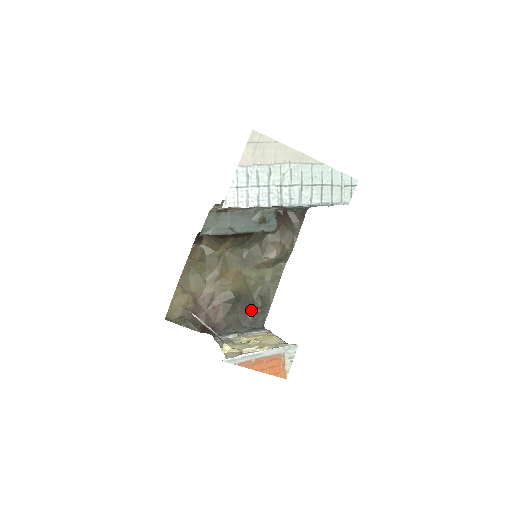
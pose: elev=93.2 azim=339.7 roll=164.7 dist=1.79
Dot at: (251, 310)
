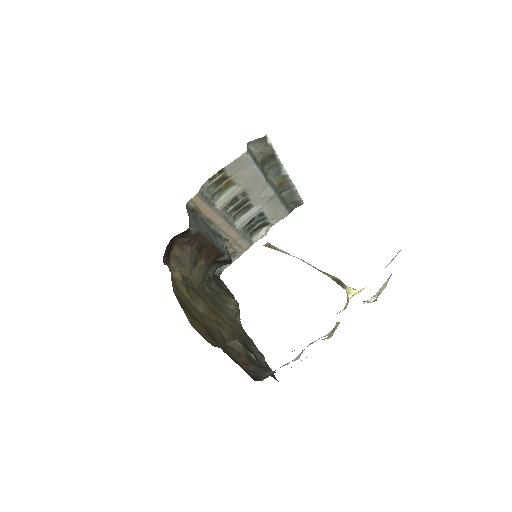
Dot at: (258, 362)
